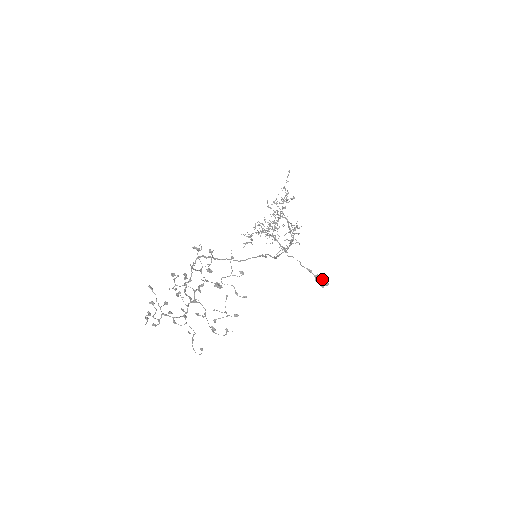
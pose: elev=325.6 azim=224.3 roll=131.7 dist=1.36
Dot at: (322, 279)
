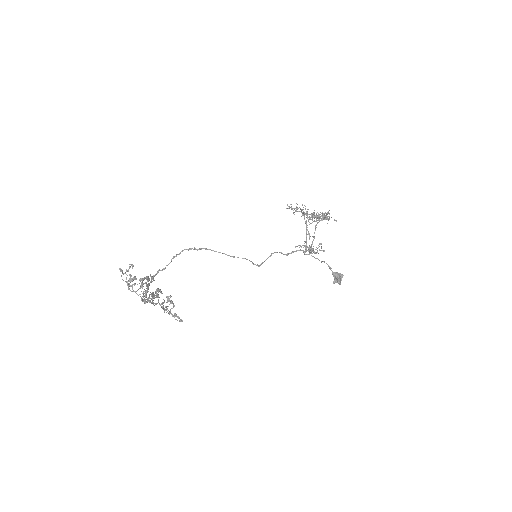
Dot at: (338, 277)
